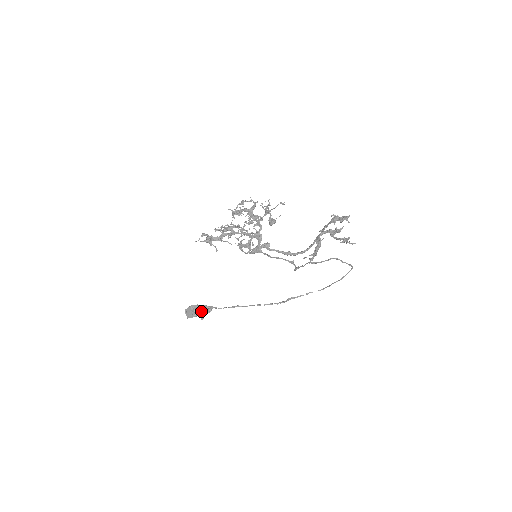
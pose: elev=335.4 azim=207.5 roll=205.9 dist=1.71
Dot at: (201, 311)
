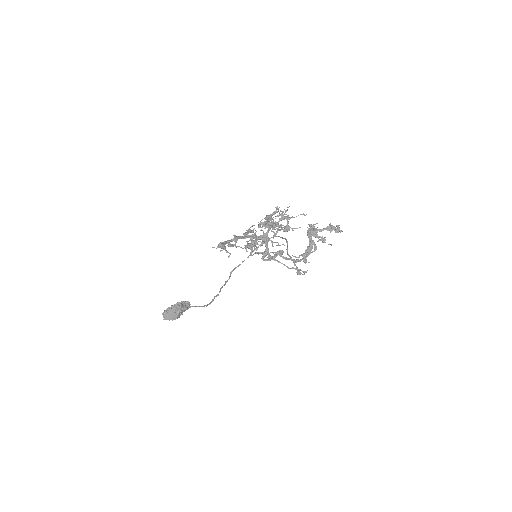
Dot at: occluded
